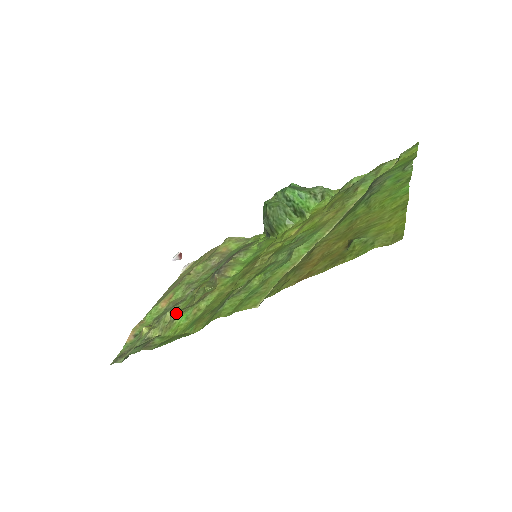
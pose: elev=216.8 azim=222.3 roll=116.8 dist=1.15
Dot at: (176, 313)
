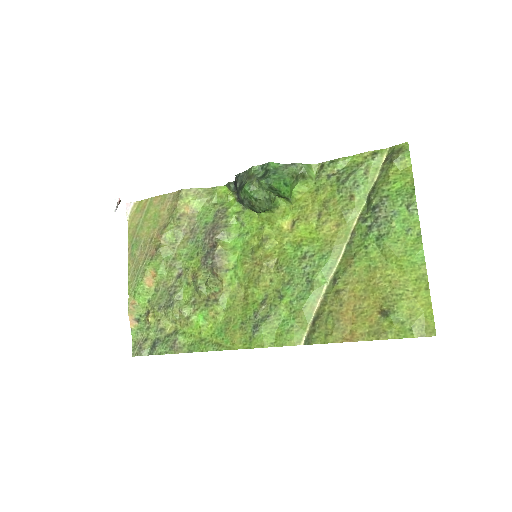
Dot at: (186, 310)
